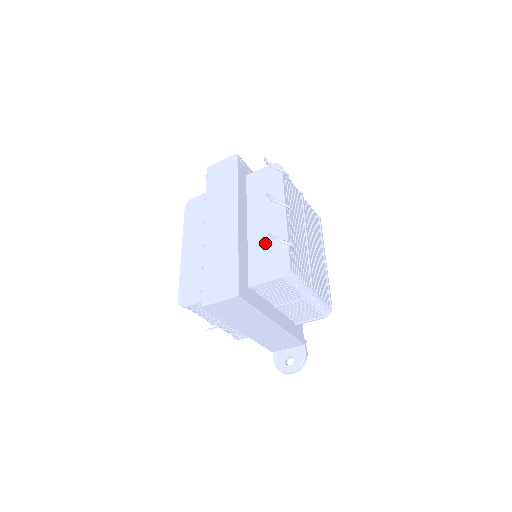
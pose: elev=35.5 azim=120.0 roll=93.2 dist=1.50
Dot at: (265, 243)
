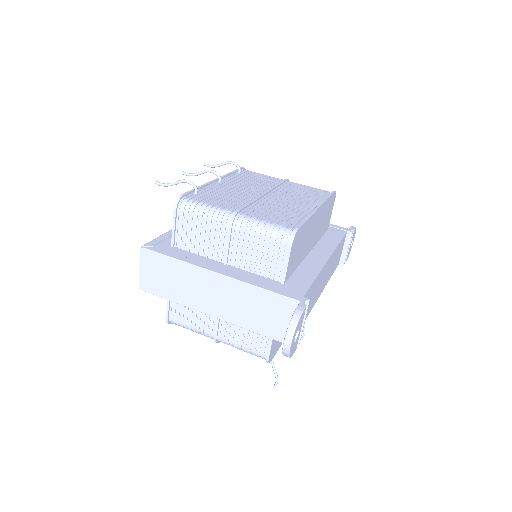
Dot at: occluded
